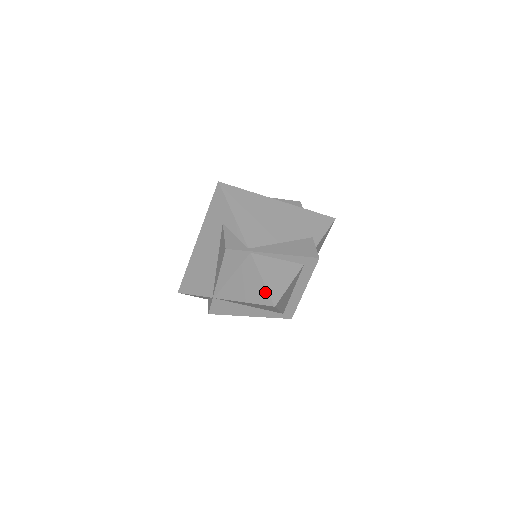
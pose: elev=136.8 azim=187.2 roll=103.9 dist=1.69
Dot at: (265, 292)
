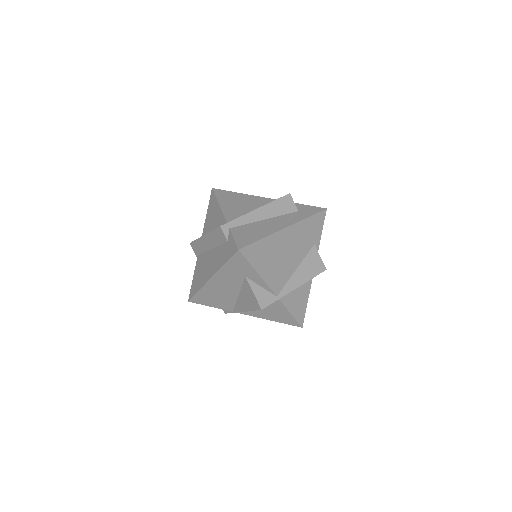
Dot at: (293, 320)
